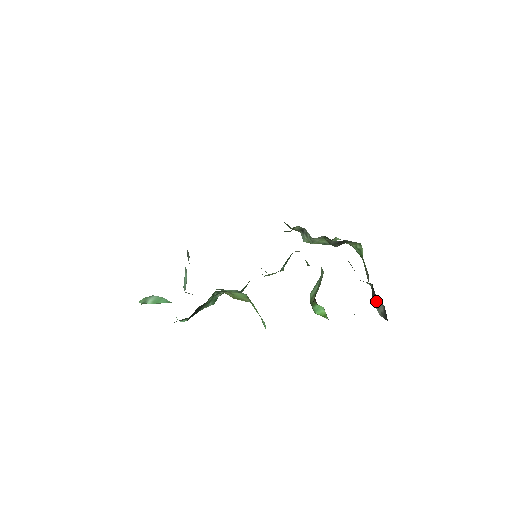
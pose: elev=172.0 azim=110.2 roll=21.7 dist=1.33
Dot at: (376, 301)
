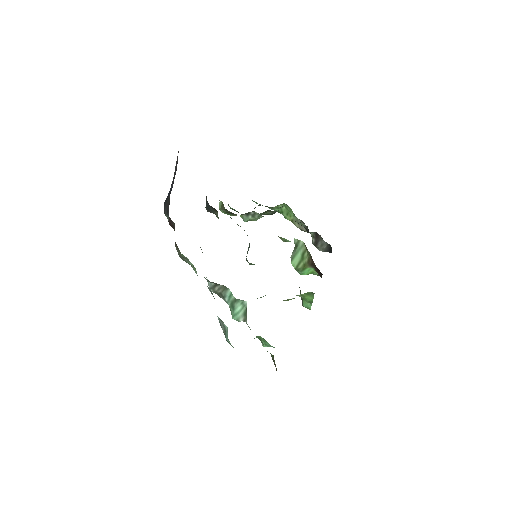
Dot at: (322, 243)
